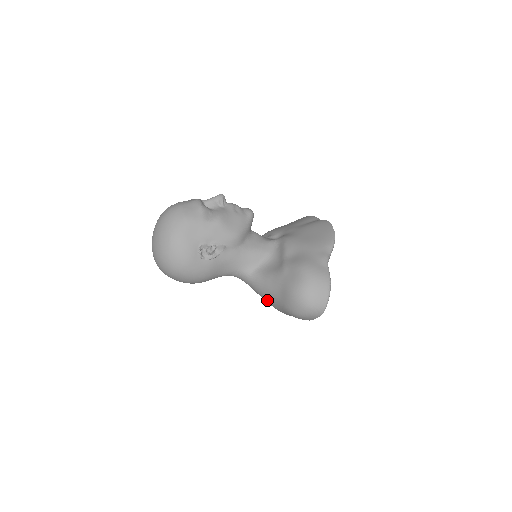
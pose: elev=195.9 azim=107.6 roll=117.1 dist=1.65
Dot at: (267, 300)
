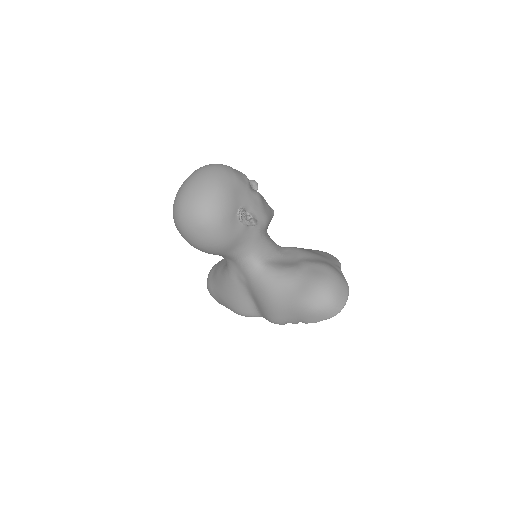
Dot at: (271, 294)
